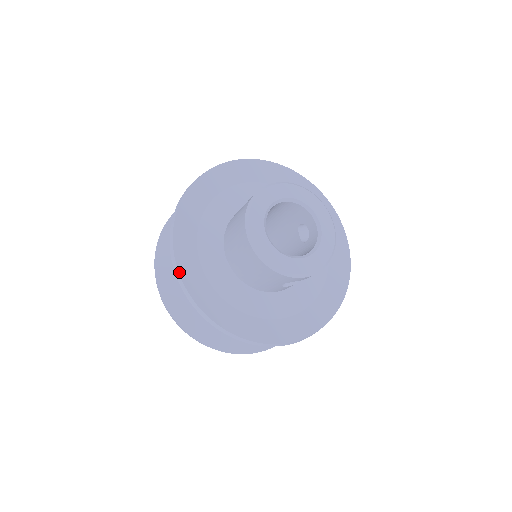
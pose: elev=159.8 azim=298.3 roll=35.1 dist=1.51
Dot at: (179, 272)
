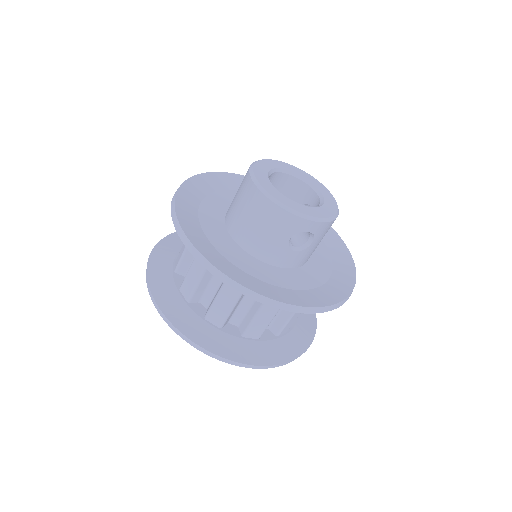
Dot at: (180, 224)
